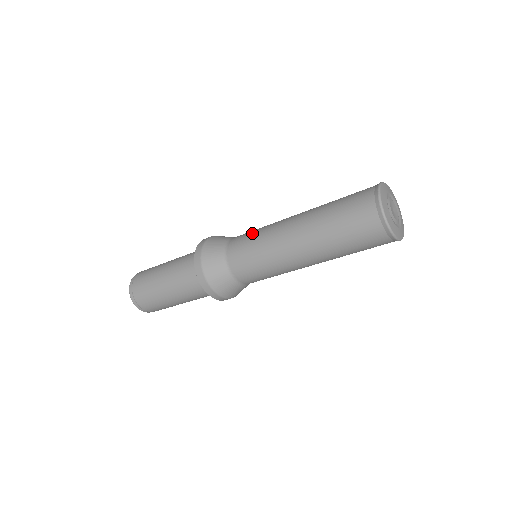
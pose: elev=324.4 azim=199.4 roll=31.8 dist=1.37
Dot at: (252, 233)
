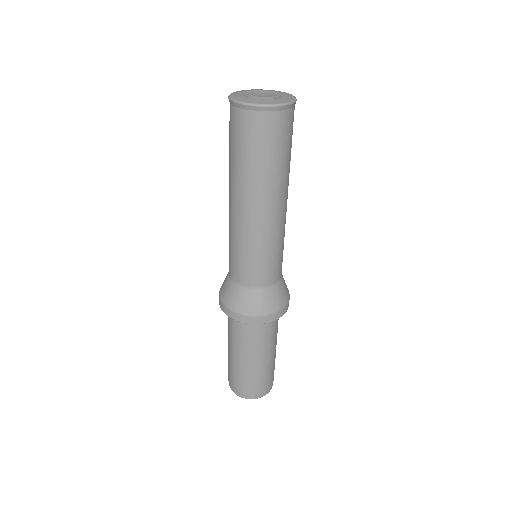
Dot at: occluded
